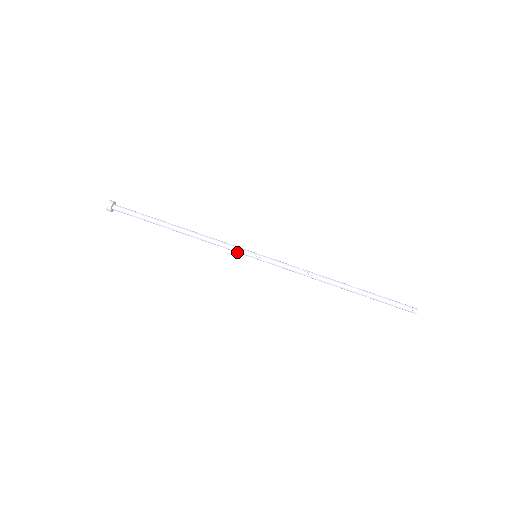
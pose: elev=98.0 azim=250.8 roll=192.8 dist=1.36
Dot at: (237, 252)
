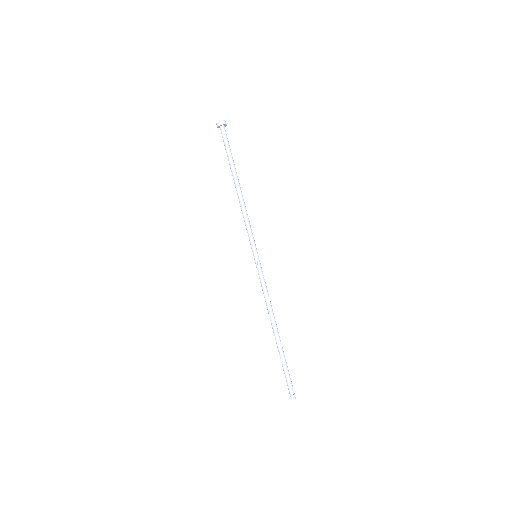
Dot at: (250, 240)
